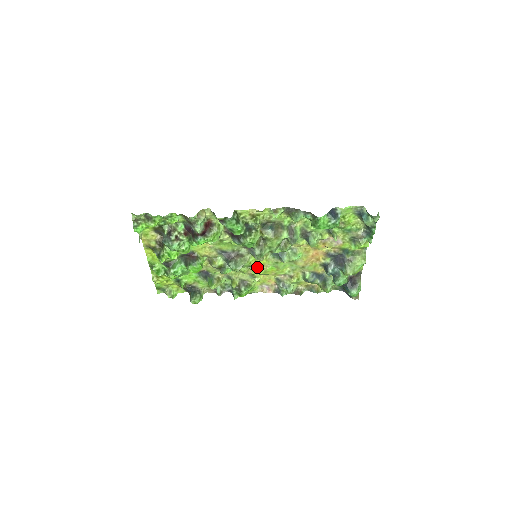
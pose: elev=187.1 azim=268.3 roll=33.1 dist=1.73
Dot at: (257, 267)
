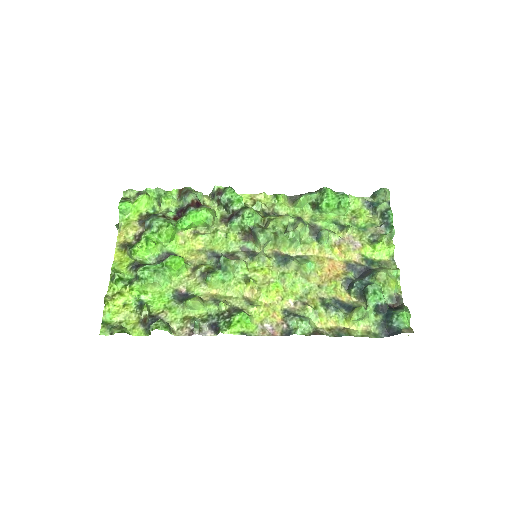
Dot at: (257, 280)
